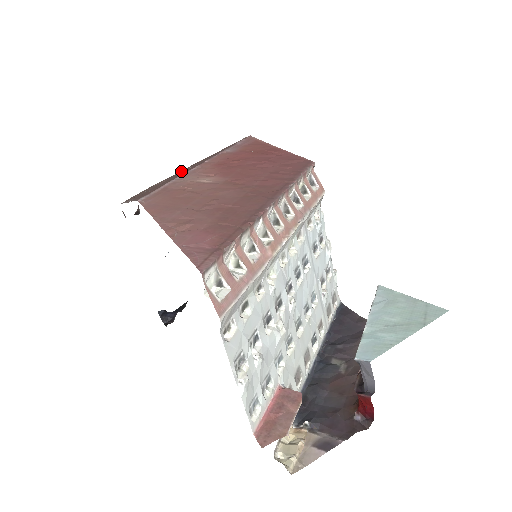
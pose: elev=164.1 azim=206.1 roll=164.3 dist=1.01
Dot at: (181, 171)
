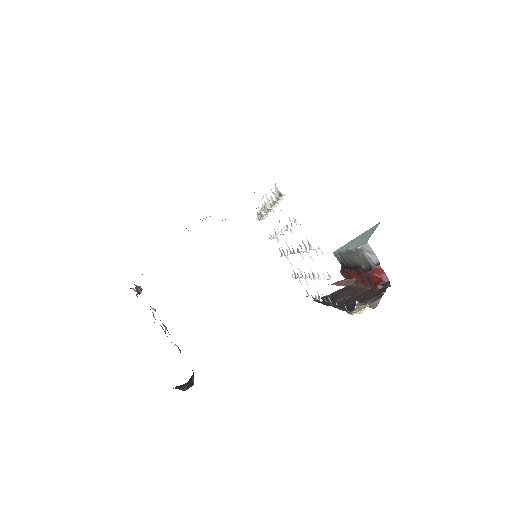
Dot at: occluded
